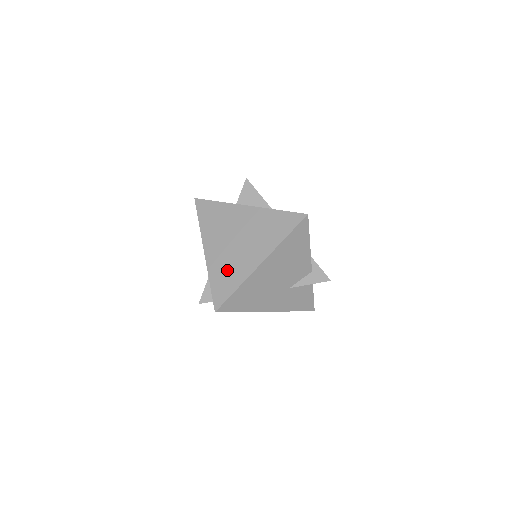
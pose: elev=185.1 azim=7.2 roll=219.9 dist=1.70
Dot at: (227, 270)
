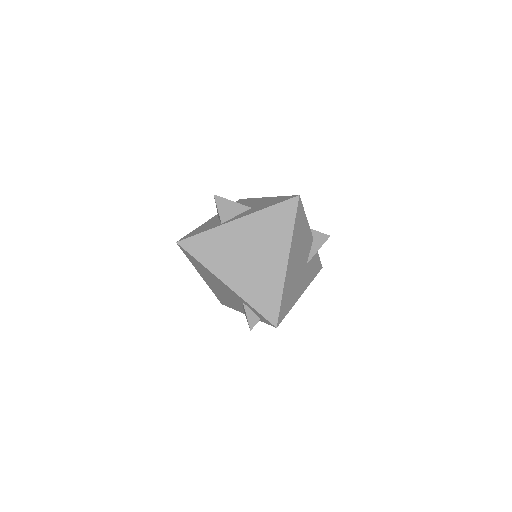
Dot at: (260, 286)
